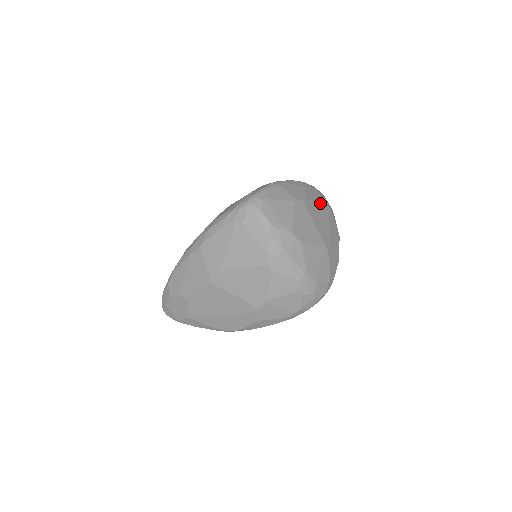
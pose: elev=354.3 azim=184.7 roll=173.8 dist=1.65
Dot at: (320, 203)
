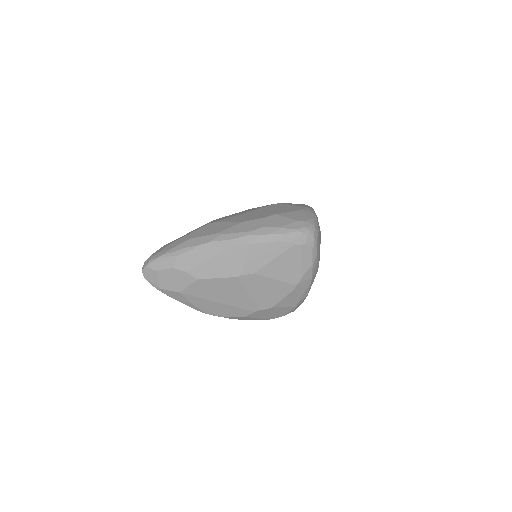
Dot at: occluded
